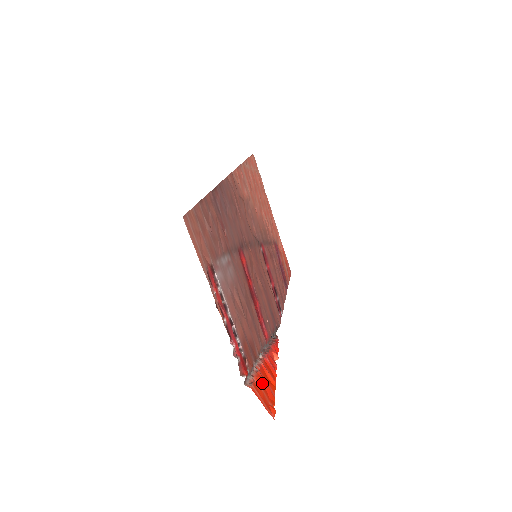
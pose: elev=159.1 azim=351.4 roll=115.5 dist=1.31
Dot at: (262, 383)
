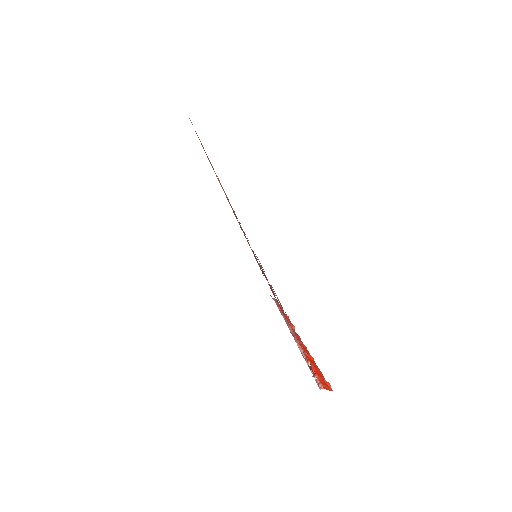
Dot at: (317, 371)
